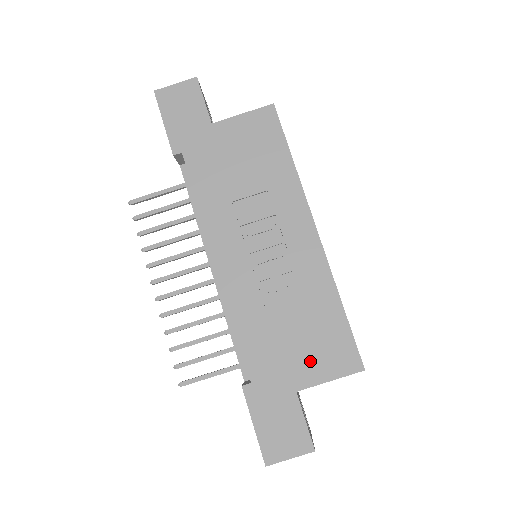
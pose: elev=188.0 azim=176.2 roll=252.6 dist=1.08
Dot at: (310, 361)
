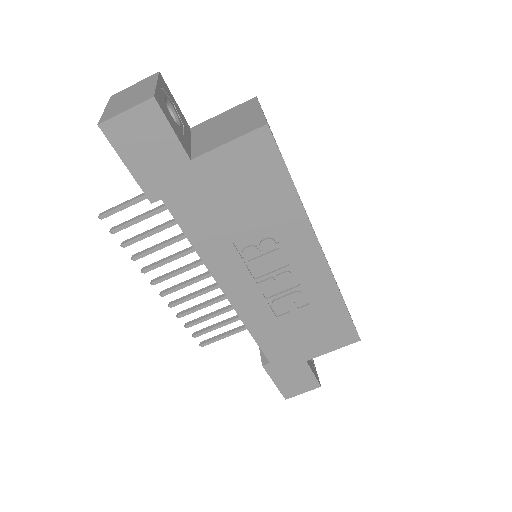
Dot at: (317, 343)
